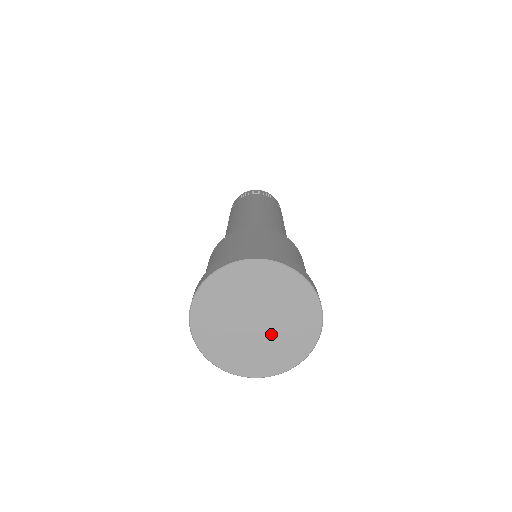
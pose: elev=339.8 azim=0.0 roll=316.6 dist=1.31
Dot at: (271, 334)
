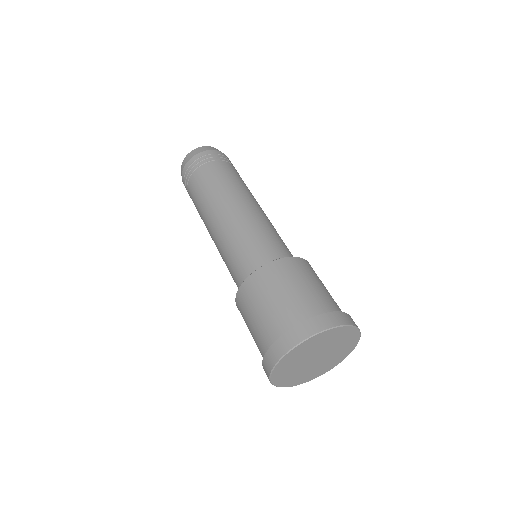
Dot at: (330, 351)
